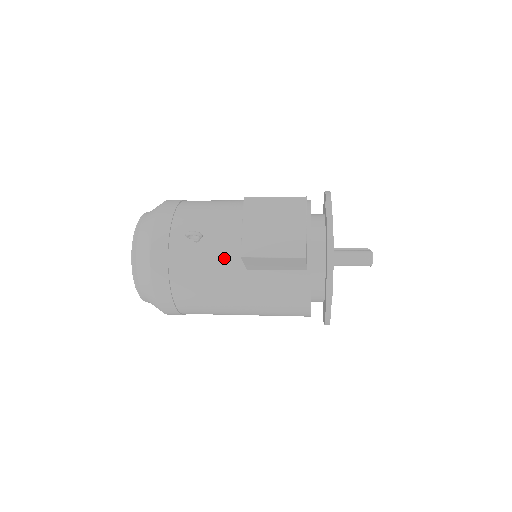
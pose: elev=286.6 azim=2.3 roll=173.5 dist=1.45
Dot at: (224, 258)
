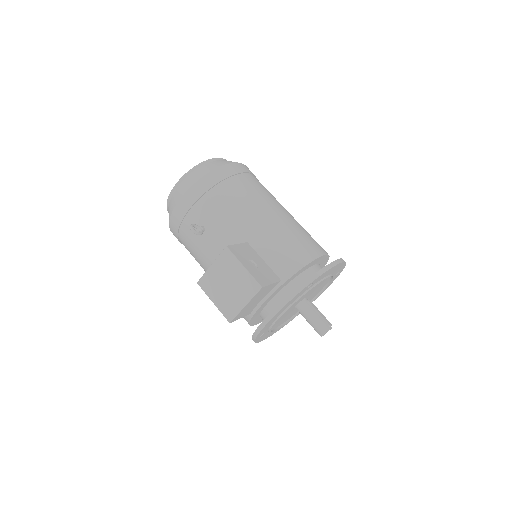
Dot at: (210, 257)
